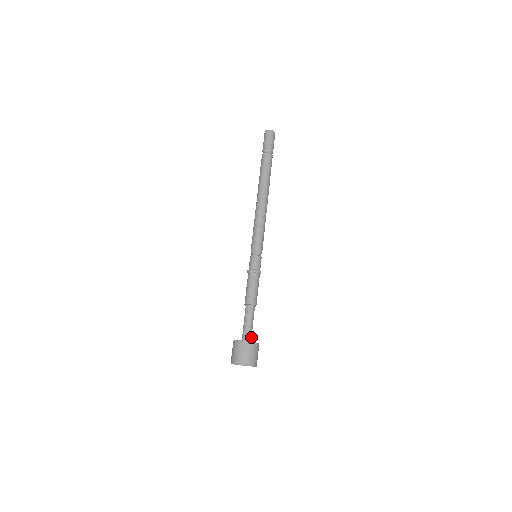
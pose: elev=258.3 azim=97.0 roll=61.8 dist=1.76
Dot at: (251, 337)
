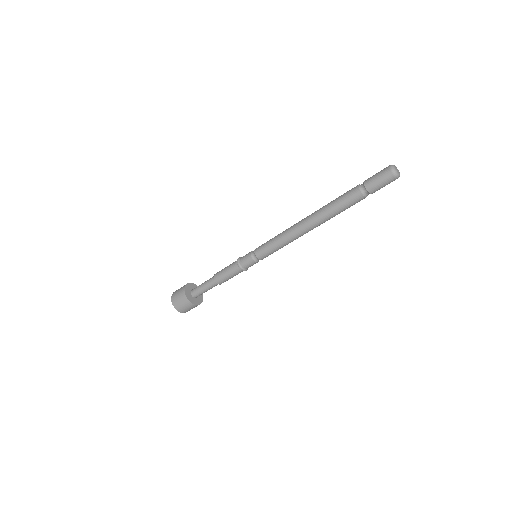
Dot at: (199, 295)
